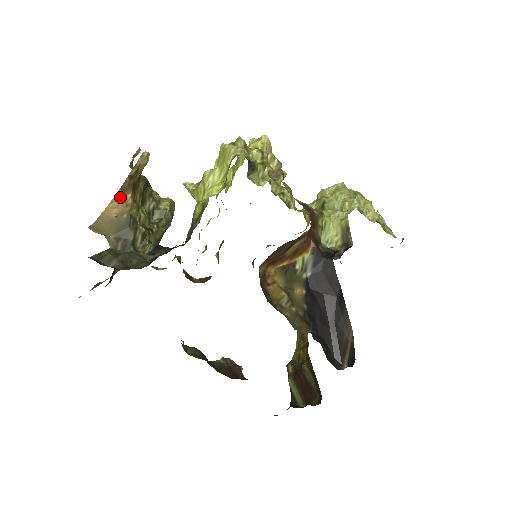
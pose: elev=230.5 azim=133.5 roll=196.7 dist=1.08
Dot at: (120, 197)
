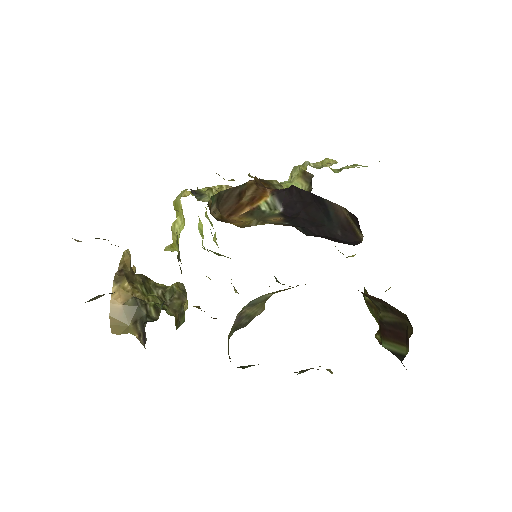
Dot at: (118, 288)
